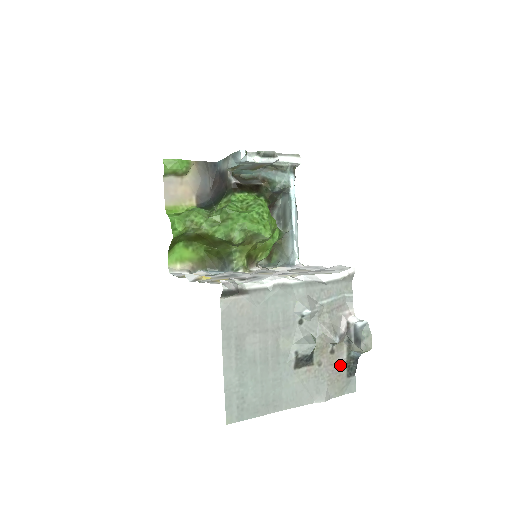
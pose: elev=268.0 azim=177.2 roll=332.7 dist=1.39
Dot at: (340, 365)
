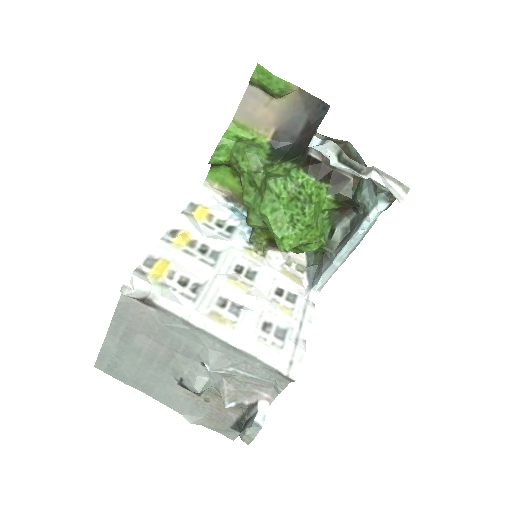
Dot at: (228, 417)
